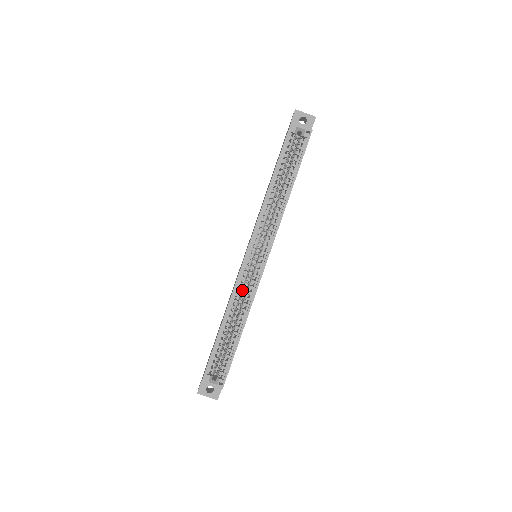
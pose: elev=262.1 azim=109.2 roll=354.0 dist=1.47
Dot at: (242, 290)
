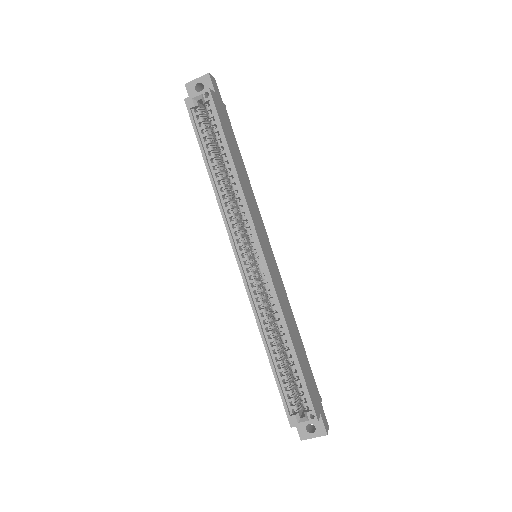
Dot at: (268, 301)
